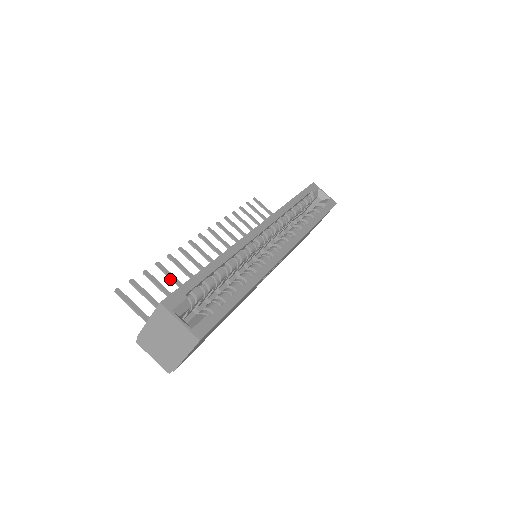
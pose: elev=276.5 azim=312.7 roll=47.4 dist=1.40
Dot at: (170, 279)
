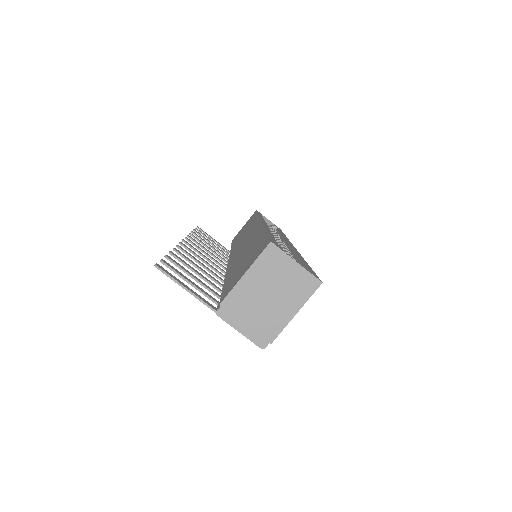
Dot at: occluded
